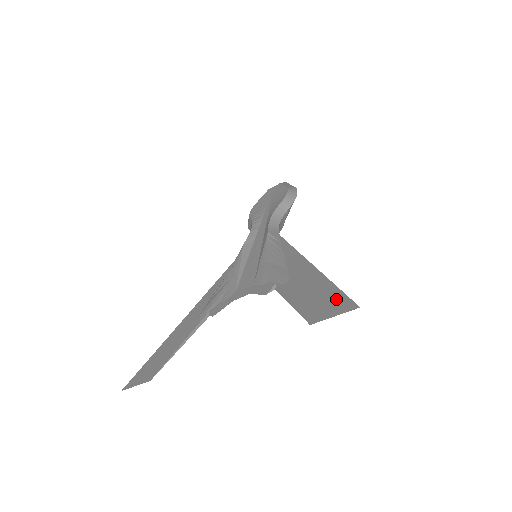
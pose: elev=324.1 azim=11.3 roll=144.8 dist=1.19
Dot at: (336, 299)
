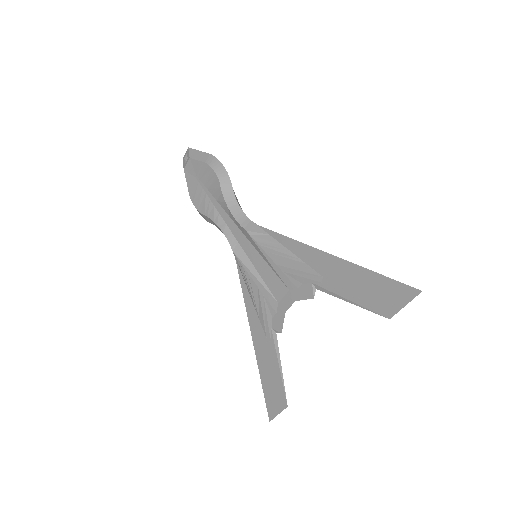
Dot at: (391, 288)
